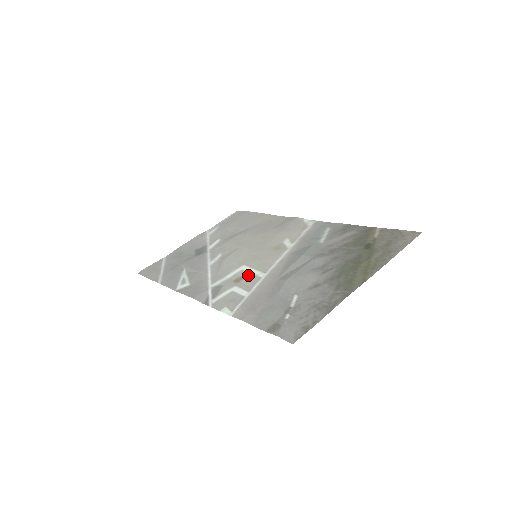
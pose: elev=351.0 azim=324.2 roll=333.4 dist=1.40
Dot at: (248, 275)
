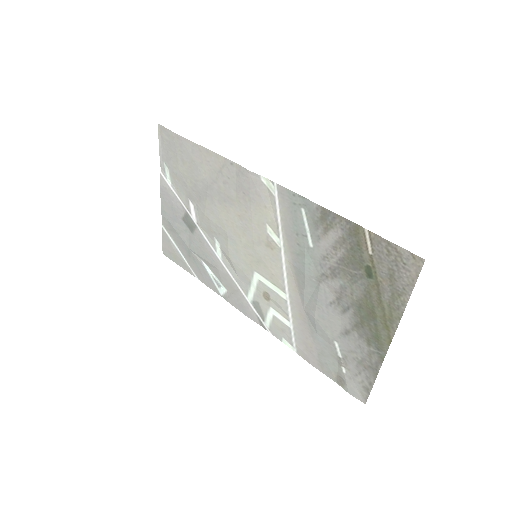
Dot at: (271, 292)
